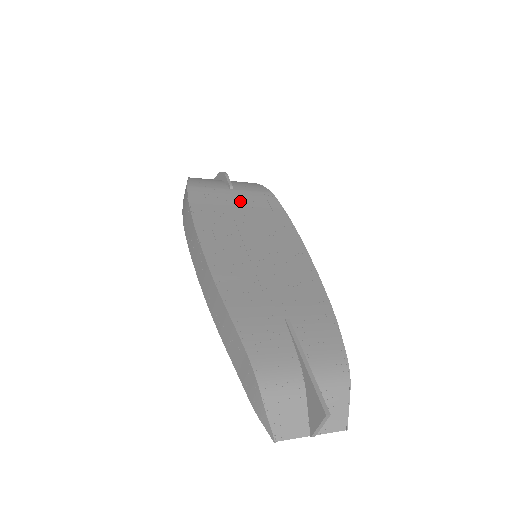
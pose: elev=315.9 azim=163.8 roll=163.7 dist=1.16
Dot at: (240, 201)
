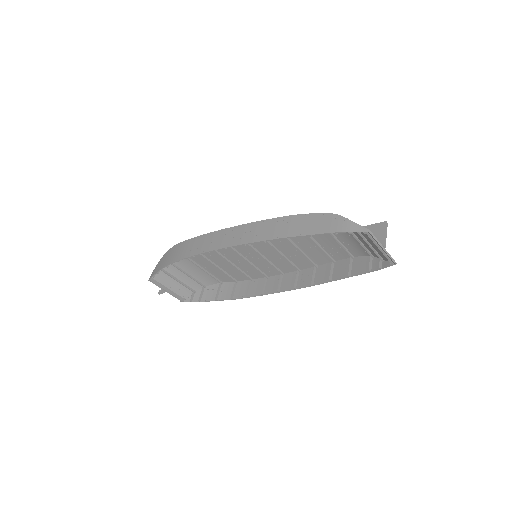
Dot at: occluded
